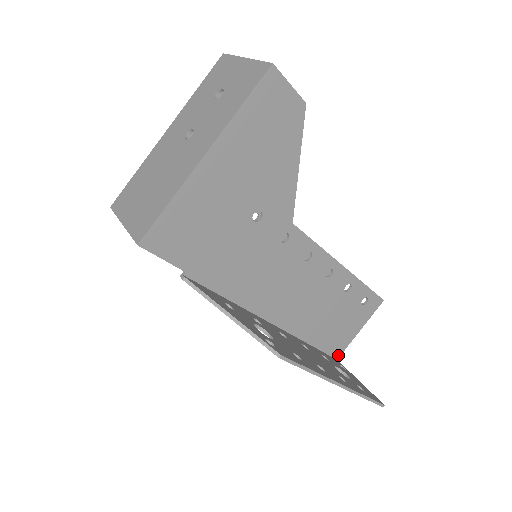
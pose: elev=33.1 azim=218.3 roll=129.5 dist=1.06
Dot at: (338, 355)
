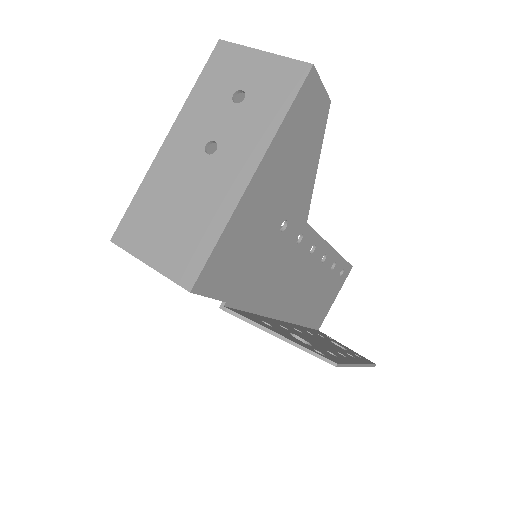
Dot at: (319, 326)
